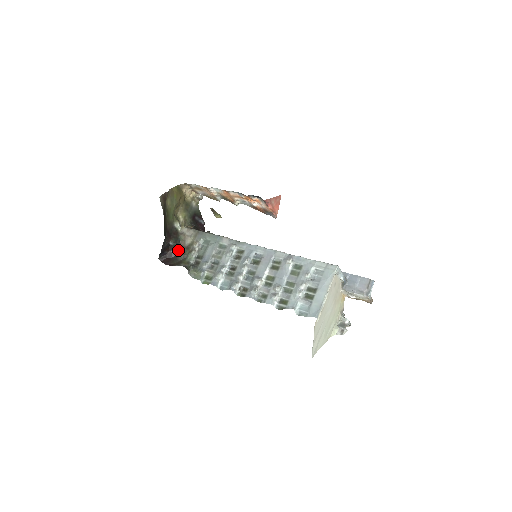
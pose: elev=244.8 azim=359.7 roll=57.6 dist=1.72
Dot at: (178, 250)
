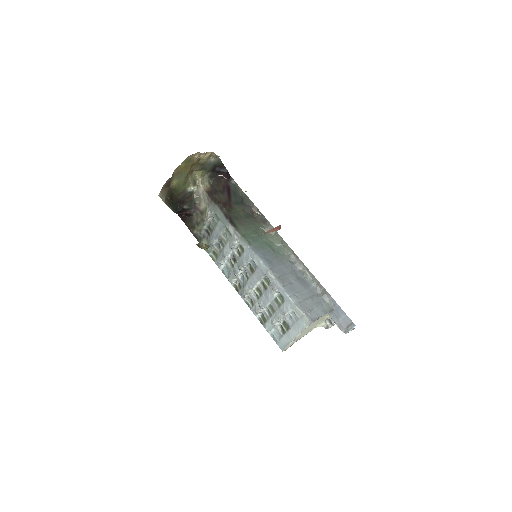
Dot at: (193, 212)
